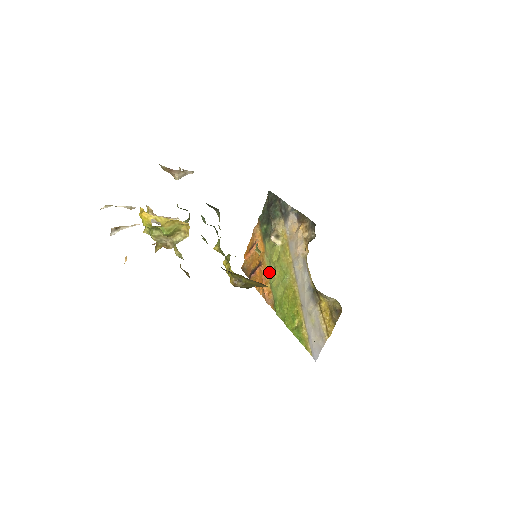
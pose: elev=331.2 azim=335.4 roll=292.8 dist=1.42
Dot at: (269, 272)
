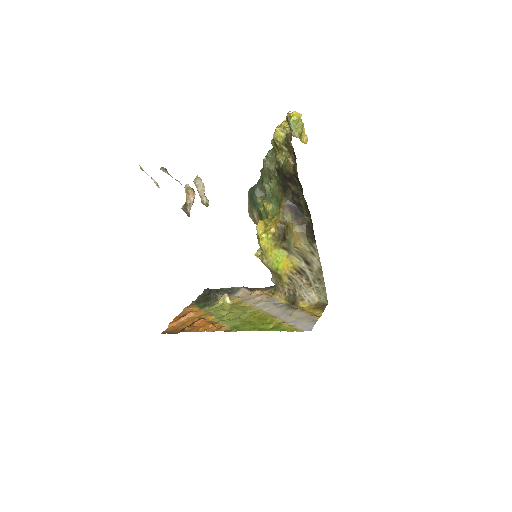
Dot at: (217, 318)
